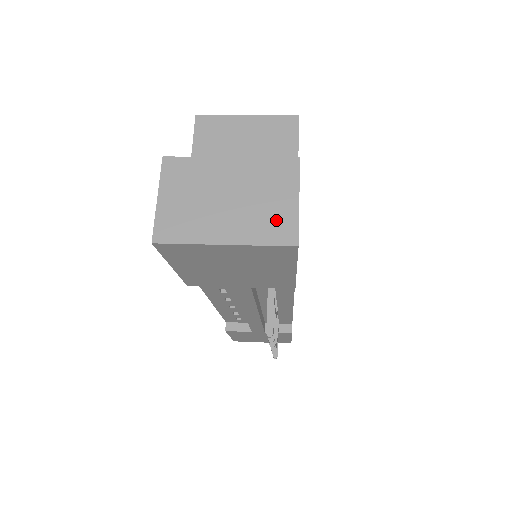
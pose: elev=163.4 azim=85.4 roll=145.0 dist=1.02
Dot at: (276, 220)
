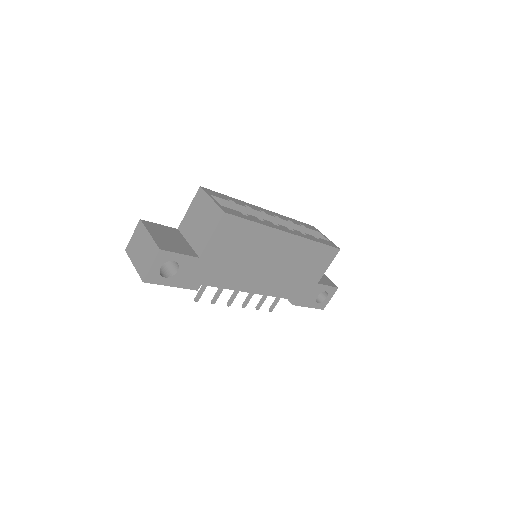
Dot at: (144, 268)
